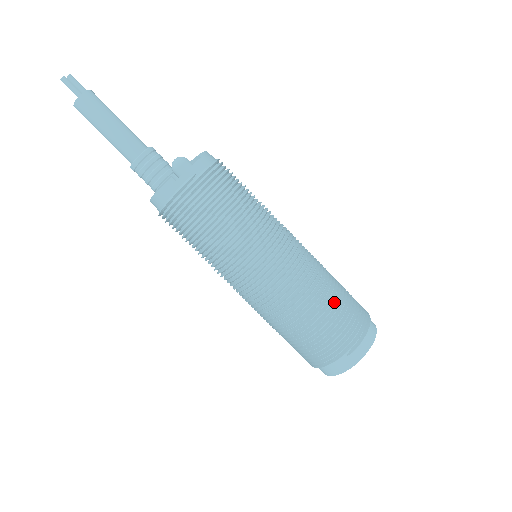
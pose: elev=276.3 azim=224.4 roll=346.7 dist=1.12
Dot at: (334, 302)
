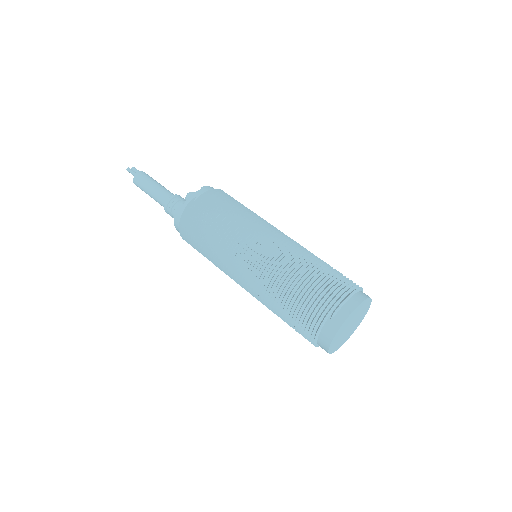
Dot at: (312, 272)
